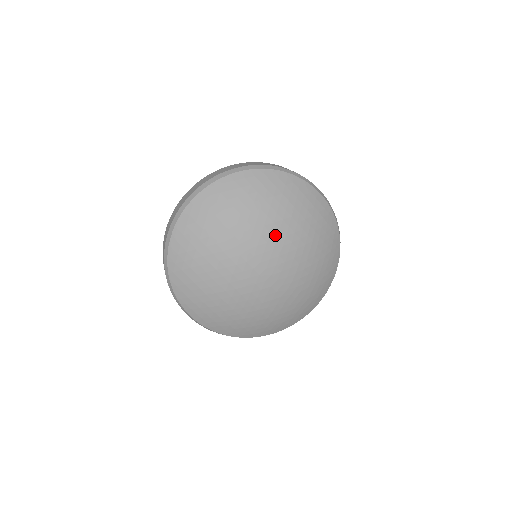
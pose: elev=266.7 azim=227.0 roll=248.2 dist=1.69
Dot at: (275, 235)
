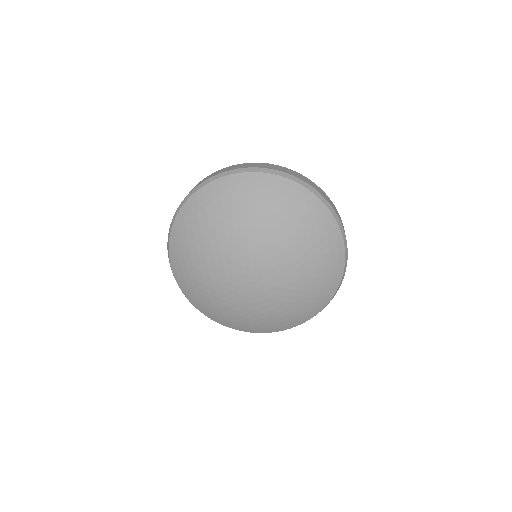
Dot at: (278, 250)
